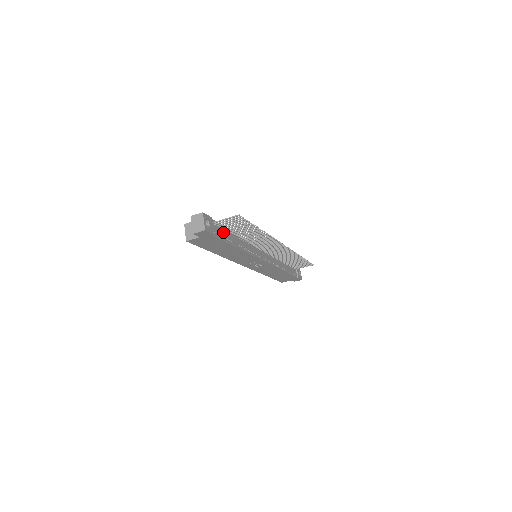
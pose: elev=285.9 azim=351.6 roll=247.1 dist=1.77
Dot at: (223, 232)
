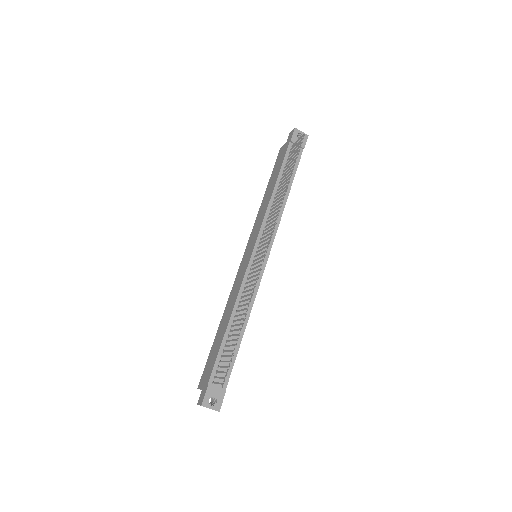
Dot at: (224, 360)
